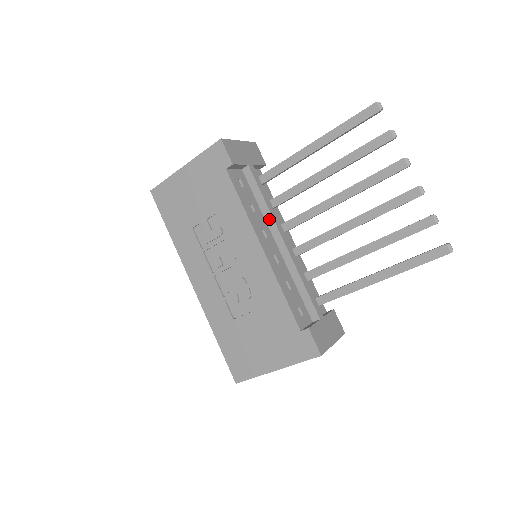
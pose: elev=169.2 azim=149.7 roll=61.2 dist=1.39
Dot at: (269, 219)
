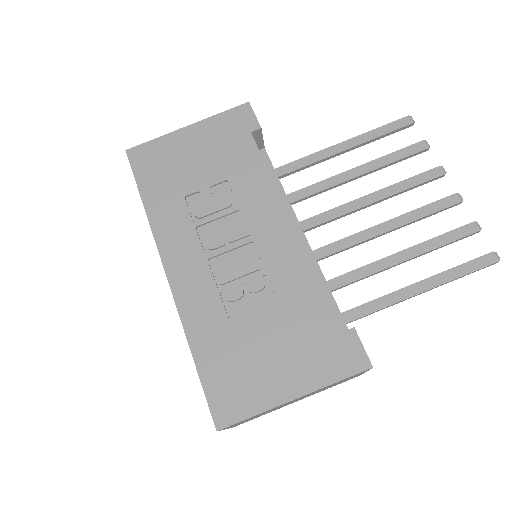
Dot at: (286, 207)
